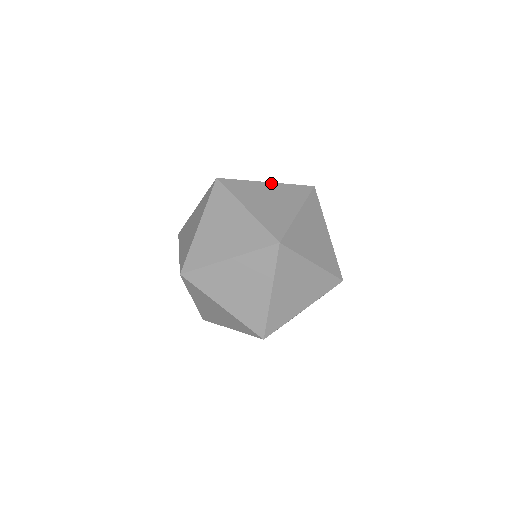
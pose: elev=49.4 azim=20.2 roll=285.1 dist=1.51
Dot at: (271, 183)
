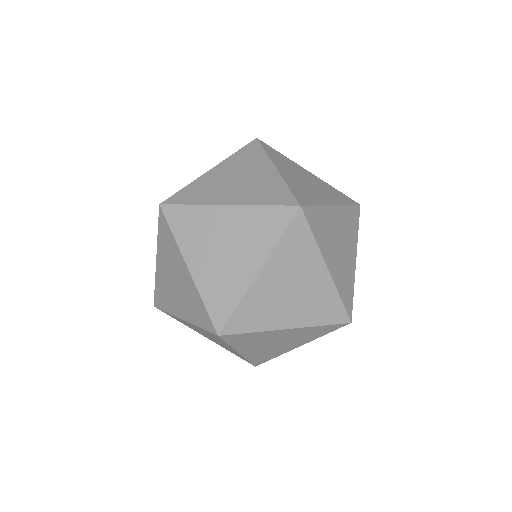
Dot at: (232, 207)
